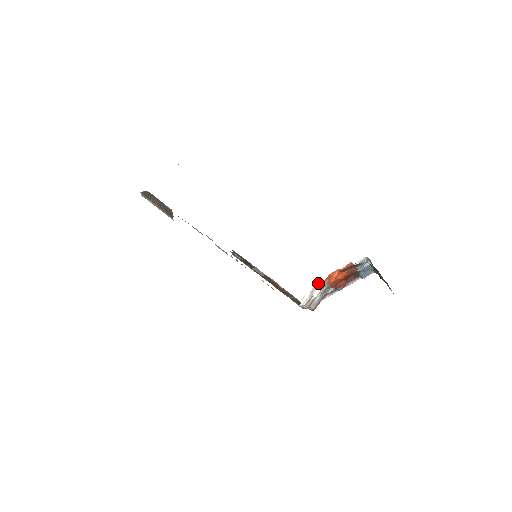
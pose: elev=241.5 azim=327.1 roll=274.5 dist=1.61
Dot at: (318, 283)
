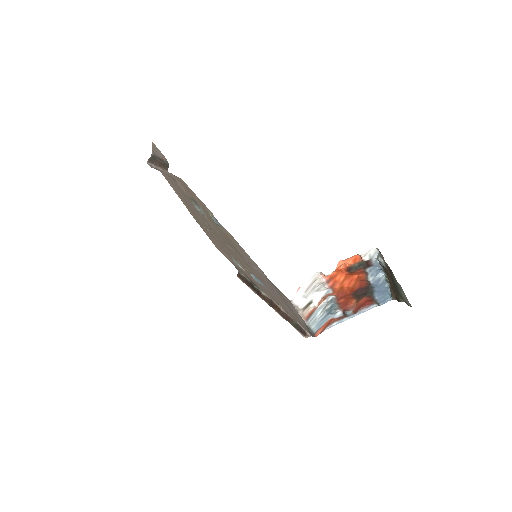
Dot at: (318, 279)
